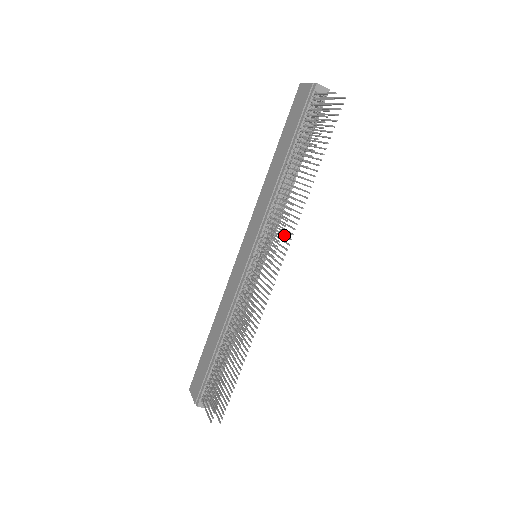
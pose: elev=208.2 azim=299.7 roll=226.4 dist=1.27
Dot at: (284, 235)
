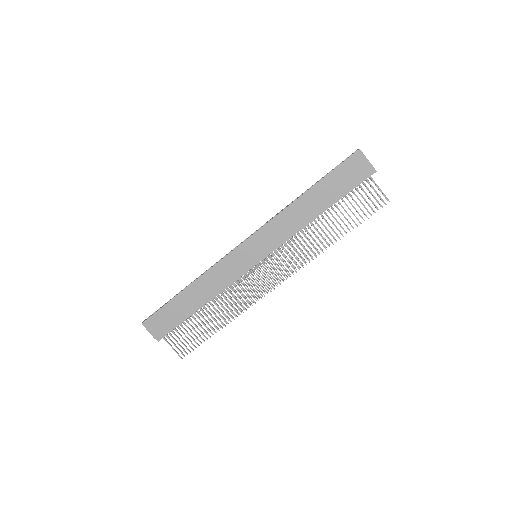
Dot at: (293, 259)
